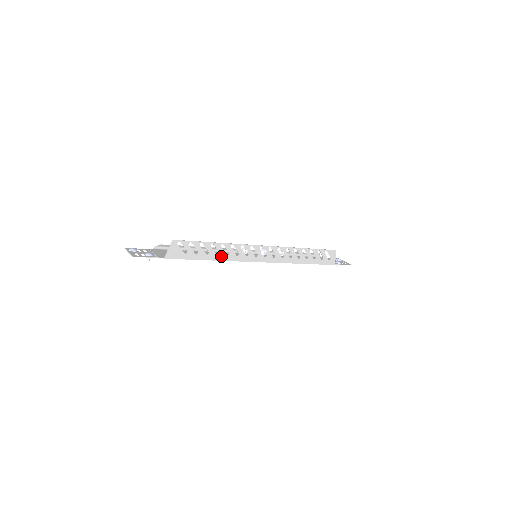
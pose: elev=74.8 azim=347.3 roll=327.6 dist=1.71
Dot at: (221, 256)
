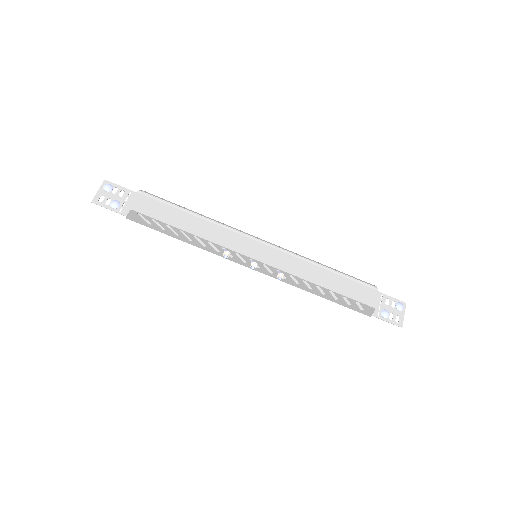
Dot at: (196, 243)
